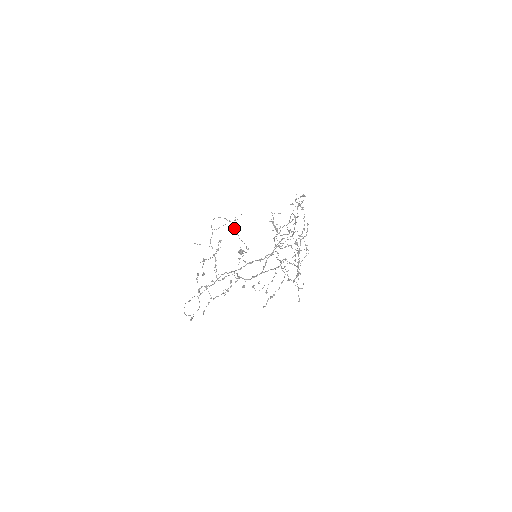
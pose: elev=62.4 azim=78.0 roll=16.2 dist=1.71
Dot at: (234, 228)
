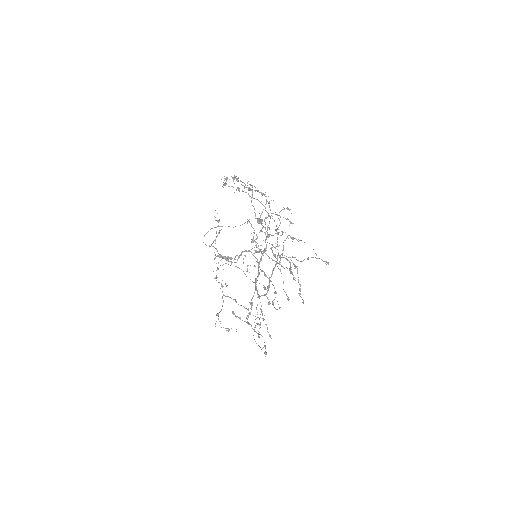
Dot at: occluded
